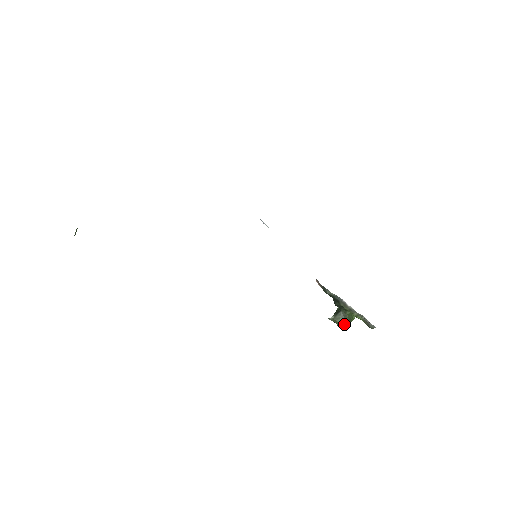
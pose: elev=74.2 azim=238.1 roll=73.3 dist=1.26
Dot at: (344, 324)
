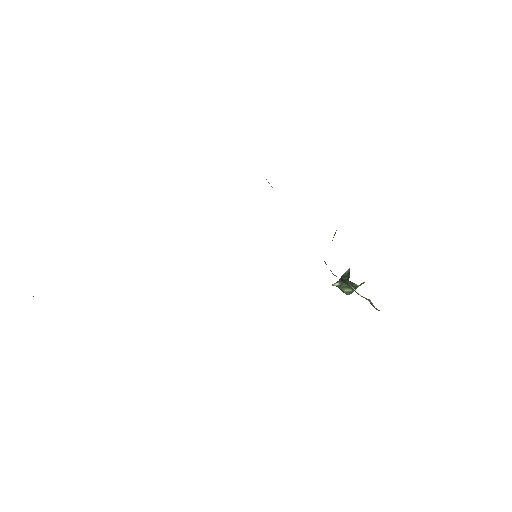
Dot at: (348, 293)
